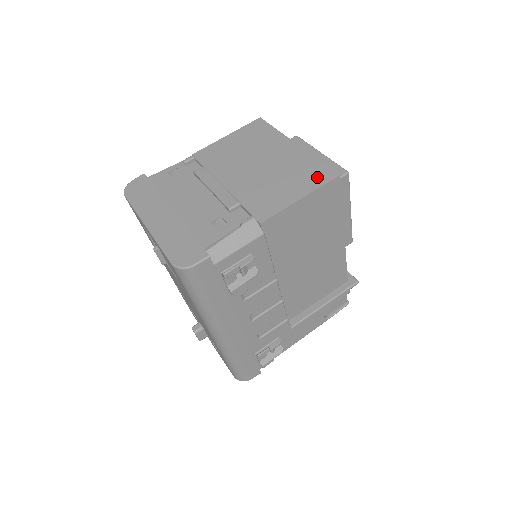
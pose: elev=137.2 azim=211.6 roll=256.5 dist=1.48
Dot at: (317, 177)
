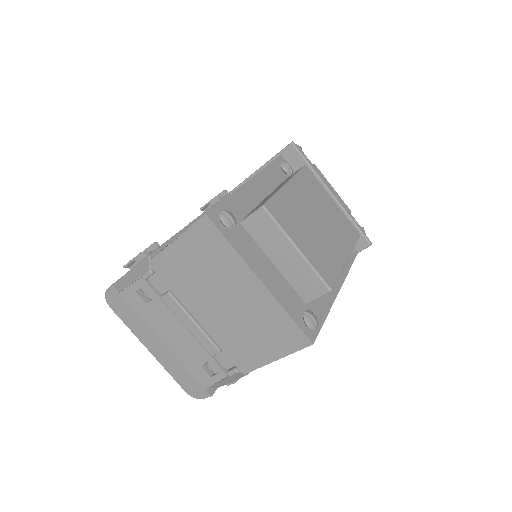
Dot at: (289, 340)
